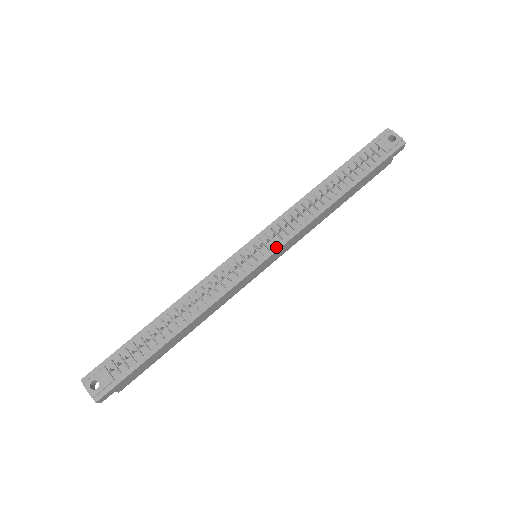
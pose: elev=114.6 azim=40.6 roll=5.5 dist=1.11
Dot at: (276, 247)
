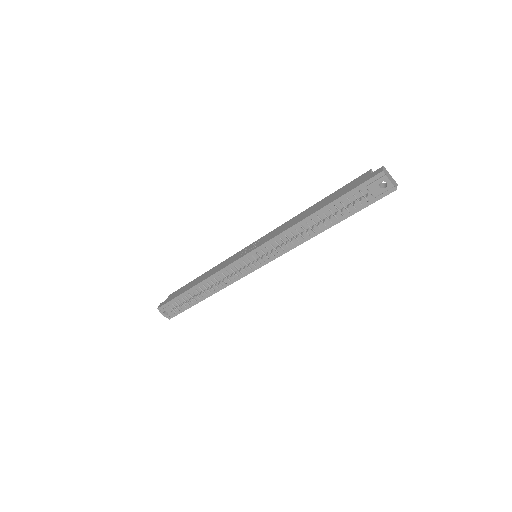
Dot at: (269, 260)
